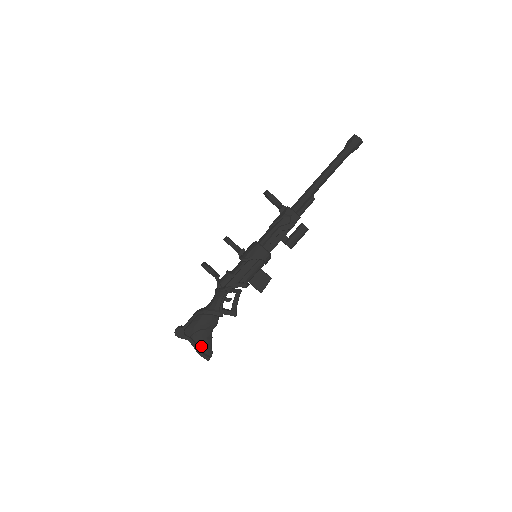
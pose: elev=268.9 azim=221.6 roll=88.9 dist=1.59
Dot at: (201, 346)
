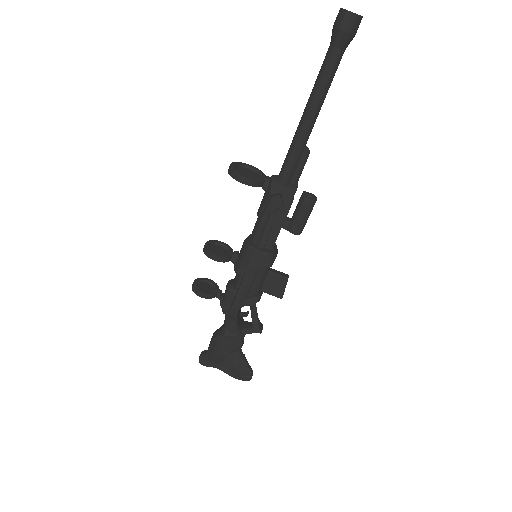
Dot at: (235, 370)
